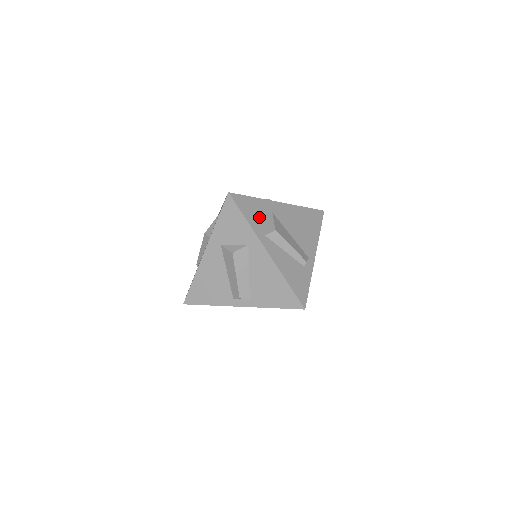
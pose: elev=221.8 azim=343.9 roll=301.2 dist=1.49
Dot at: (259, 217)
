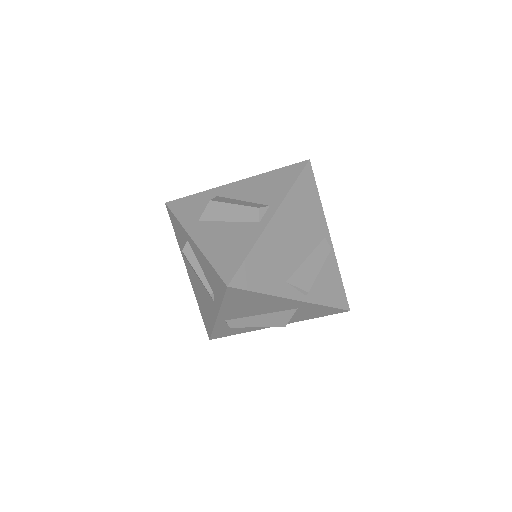
Dot at: occluded
